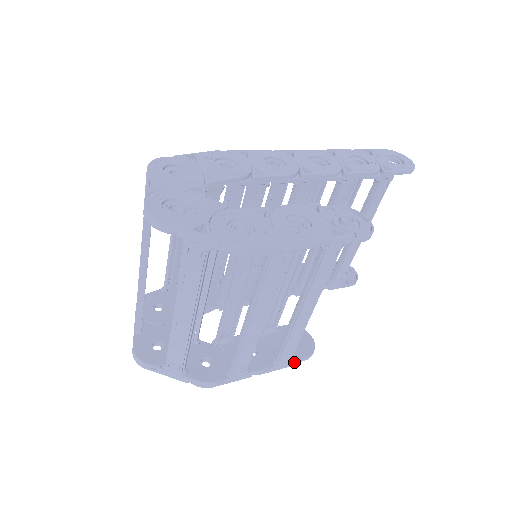
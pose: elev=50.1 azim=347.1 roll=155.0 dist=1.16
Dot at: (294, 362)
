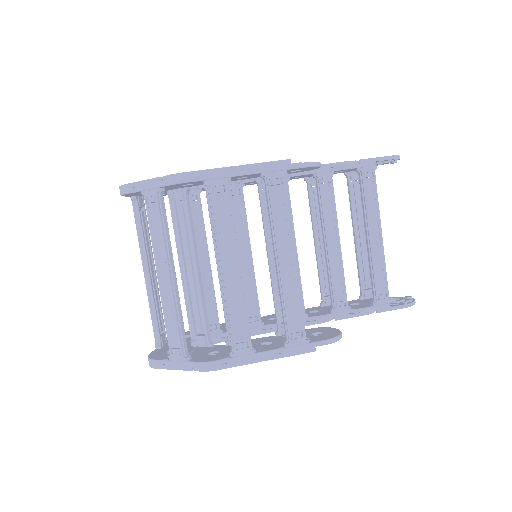
Dot at: (312, 345)
